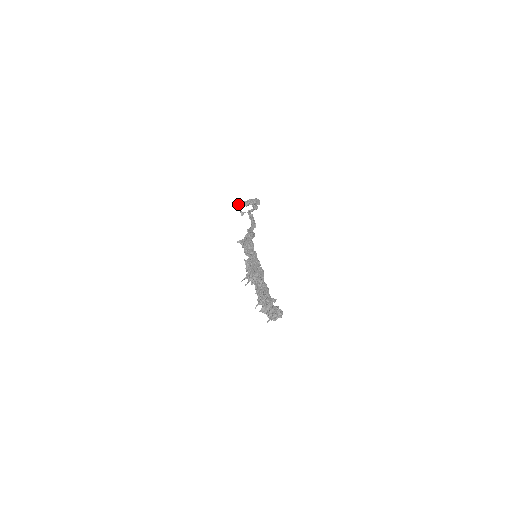
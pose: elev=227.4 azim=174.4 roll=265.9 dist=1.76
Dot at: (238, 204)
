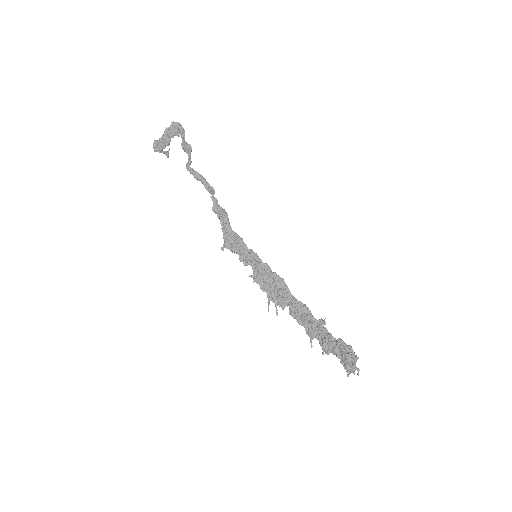
Dot at: (157, 150)
